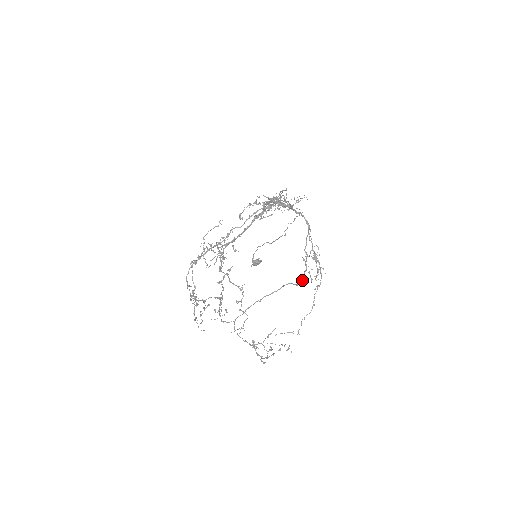
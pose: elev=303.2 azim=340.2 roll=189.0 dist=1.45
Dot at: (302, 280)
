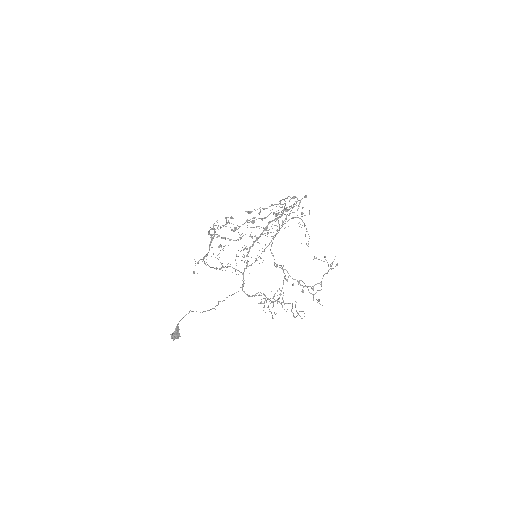
Dot at: (278, 299)
